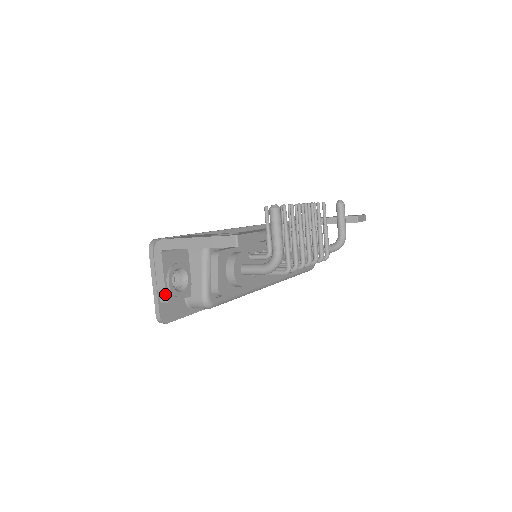
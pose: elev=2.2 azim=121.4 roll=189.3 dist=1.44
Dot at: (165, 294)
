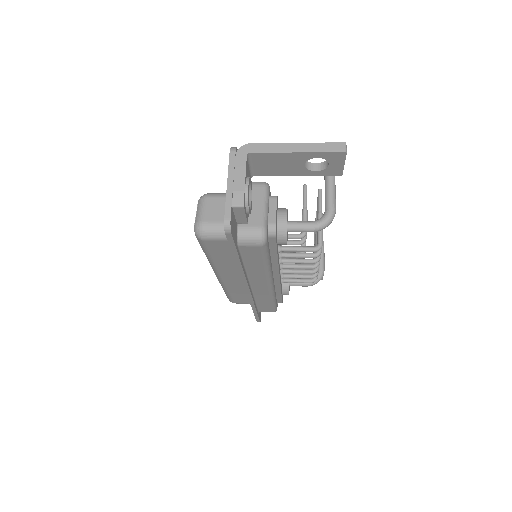
Dot at: (243, 196)
